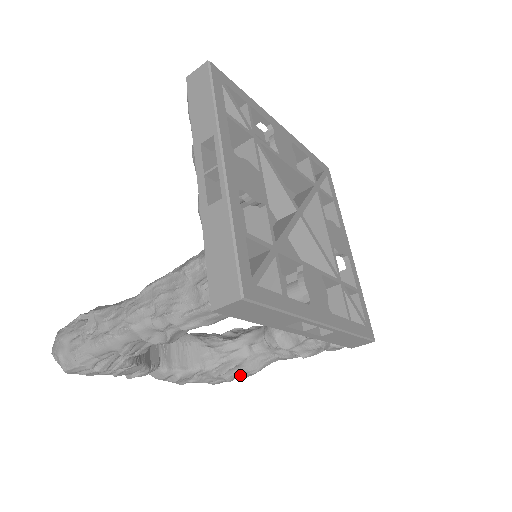
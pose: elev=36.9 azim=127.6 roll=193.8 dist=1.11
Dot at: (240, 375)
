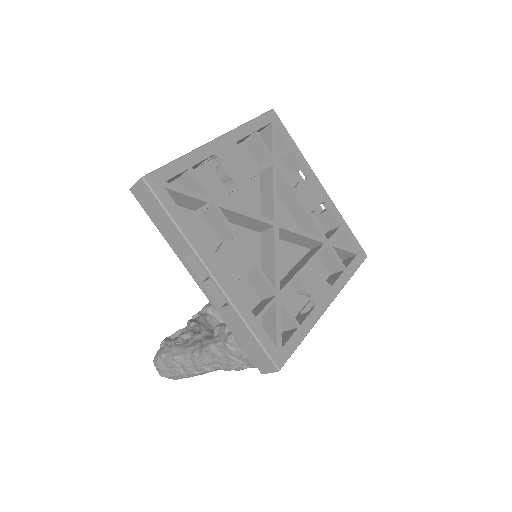
Dot at: occluded
